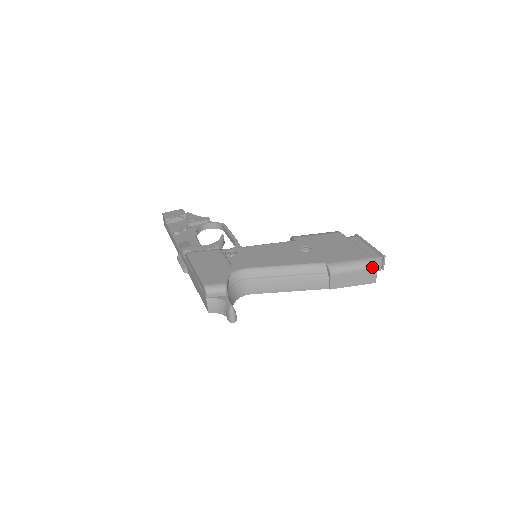
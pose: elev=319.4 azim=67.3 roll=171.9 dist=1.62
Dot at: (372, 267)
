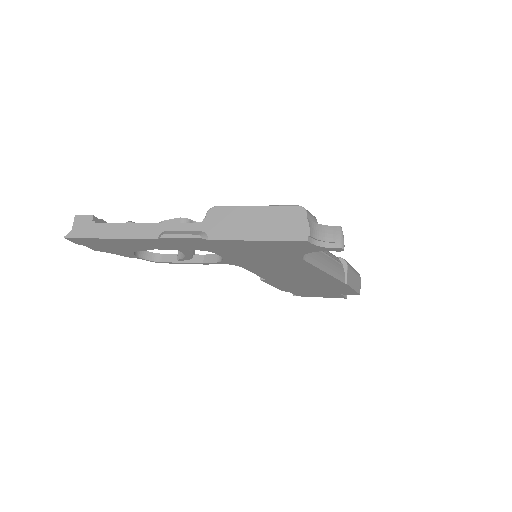
Dot at: (359, 275)
